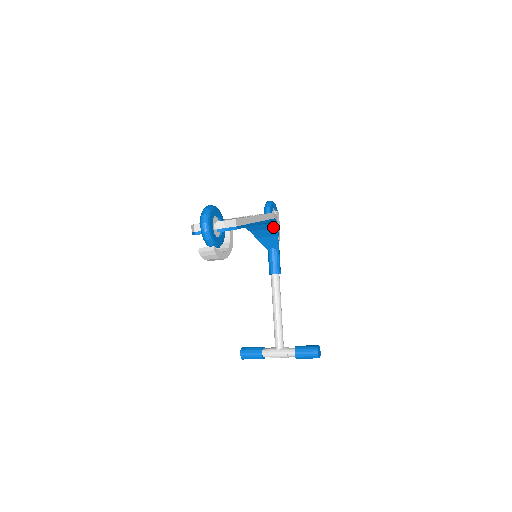
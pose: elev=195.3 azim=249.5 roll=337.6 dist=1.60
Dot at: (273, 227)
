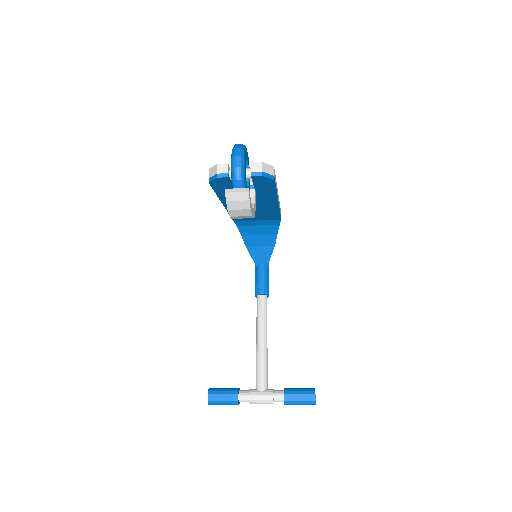
Dot at: (272, 232)
